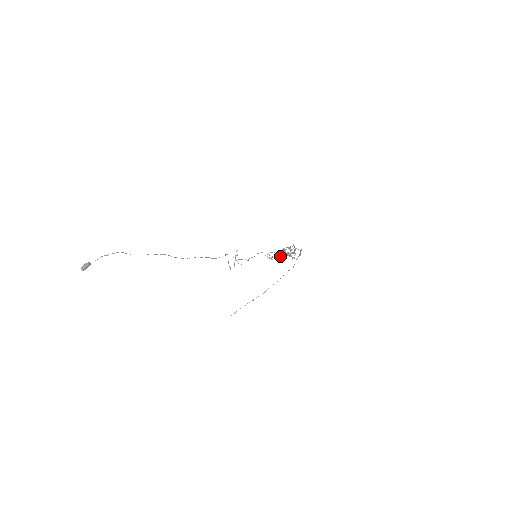
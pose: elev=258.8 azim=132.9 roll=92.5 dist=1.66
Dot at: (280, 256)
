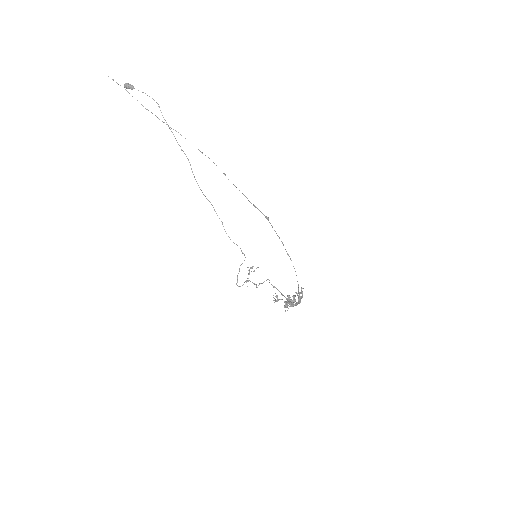
Dot at: (285, 305)
